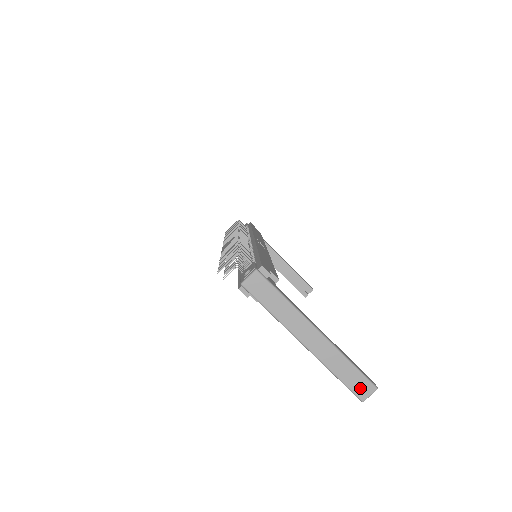
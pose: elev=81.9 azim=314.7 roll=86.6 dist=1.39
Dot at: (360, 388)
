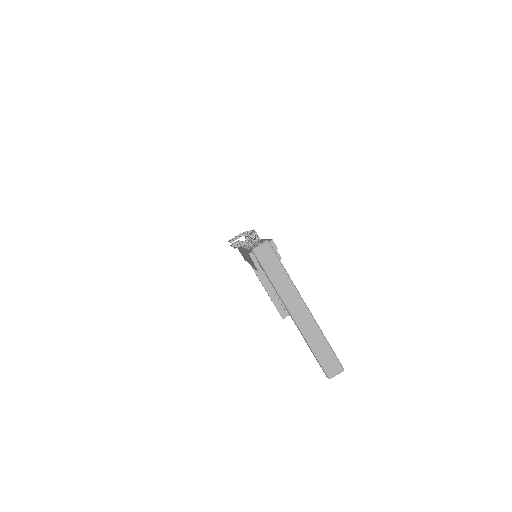
Dot at: (330, 366)
